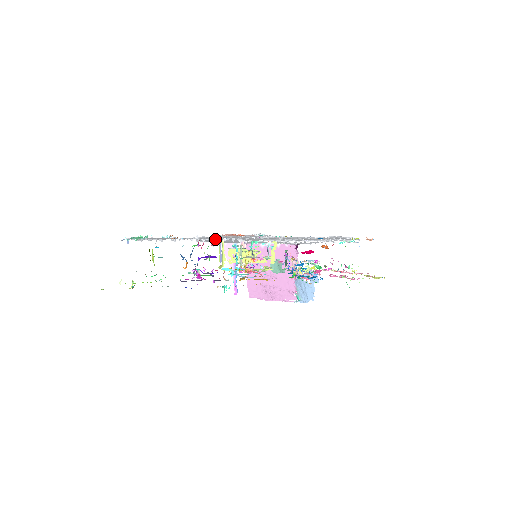
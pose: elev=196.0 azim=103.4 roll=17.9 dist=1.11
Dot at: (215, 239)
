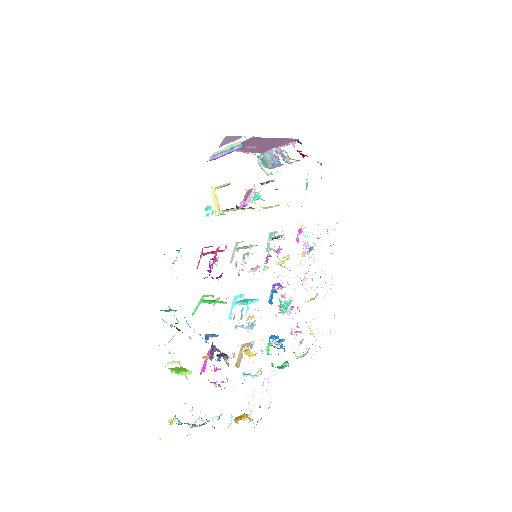
Dot at: occluded
